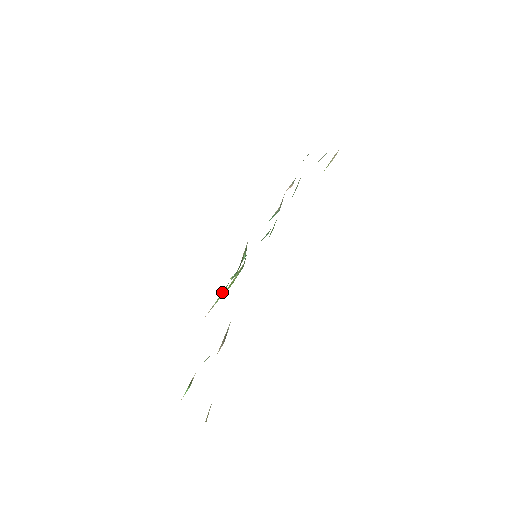
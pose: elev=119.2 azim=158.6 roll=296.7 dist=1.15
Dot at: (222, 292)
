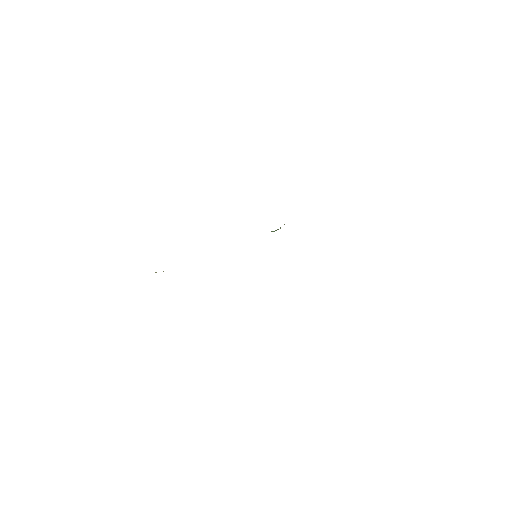
Dot at: occluded
